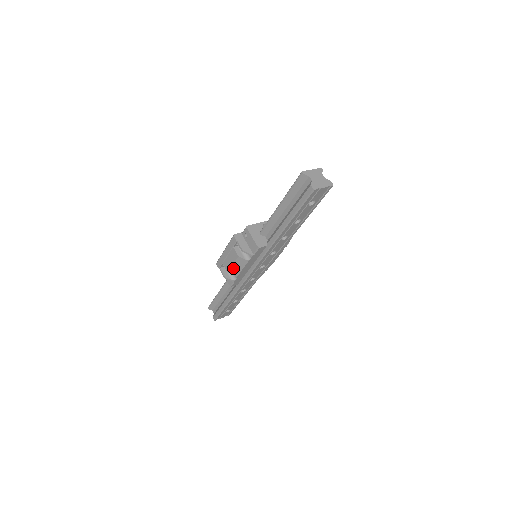
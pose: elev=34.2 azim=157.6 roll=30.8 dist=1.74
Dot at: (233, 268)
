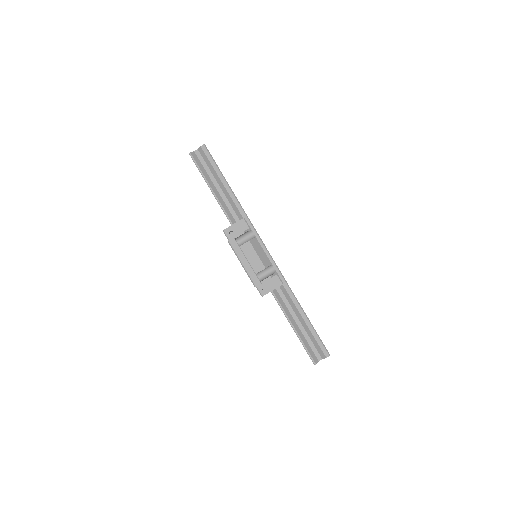
Dot at: (261, 258)
